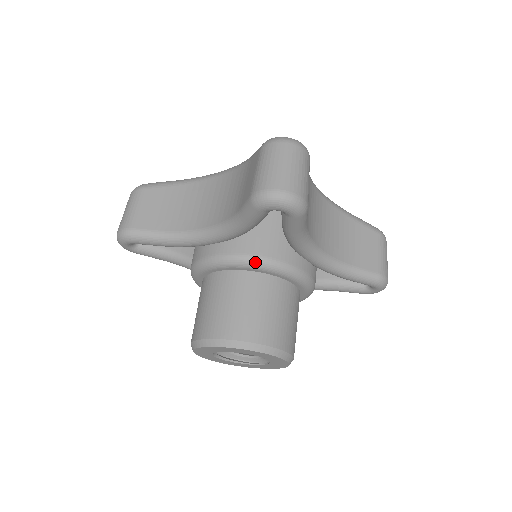
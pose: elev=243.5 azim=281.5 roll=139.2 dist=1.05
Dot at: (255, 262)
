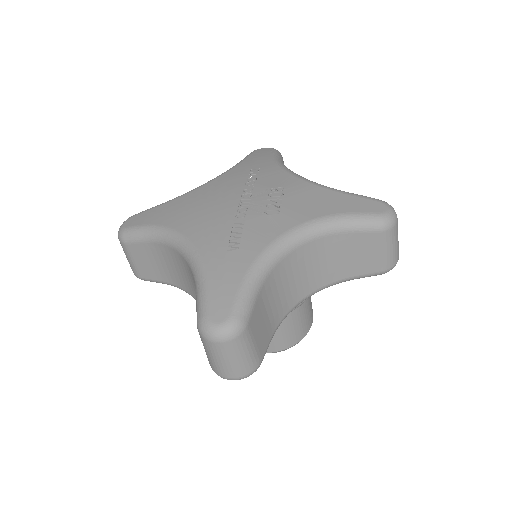
Dot at: occluded
